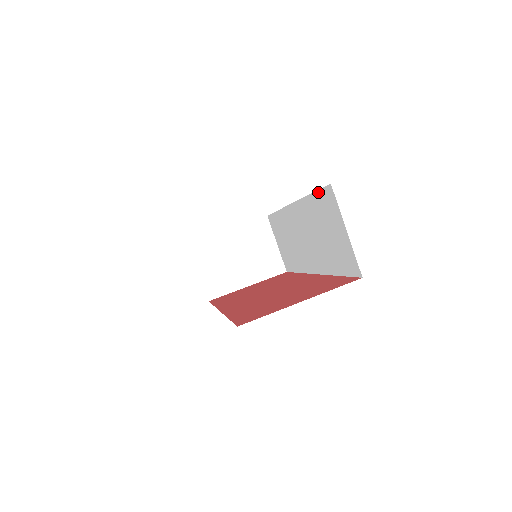
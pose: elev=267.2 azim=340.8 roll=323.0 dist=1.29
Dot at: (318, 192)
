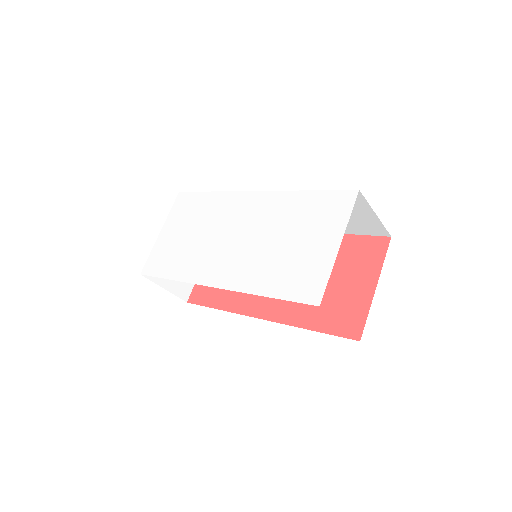
Dot at: (327, 191)
